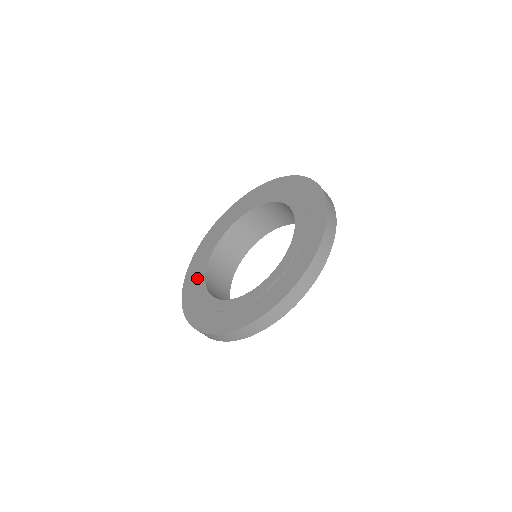
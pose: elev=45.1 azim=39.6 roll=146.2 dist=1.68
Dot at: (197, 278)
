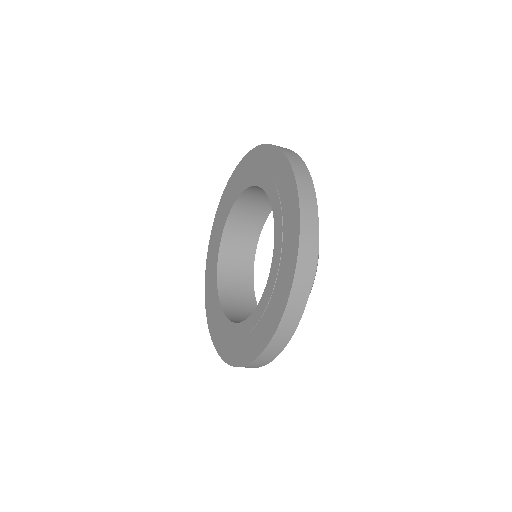
Dot at: (214, 309)
